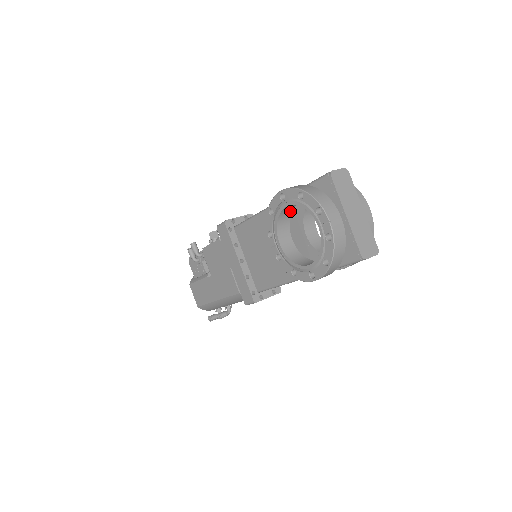
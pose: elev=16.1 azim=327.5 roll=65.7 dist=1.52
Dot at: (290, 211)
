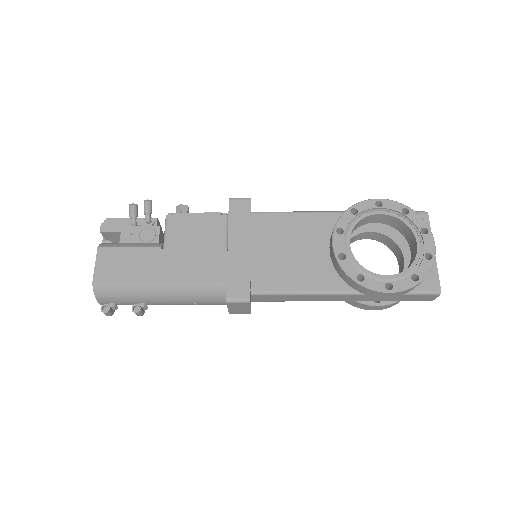
Dot at: (361, 224)
